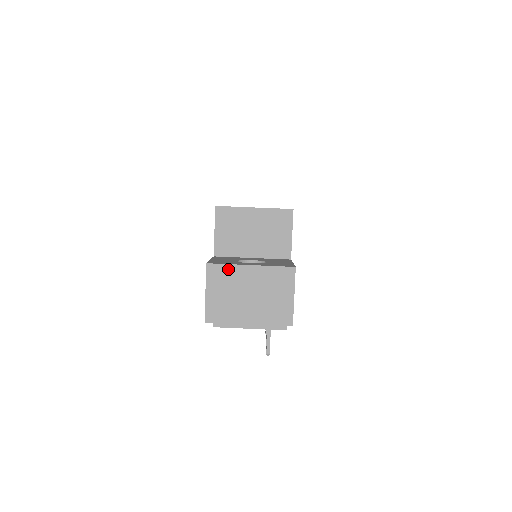
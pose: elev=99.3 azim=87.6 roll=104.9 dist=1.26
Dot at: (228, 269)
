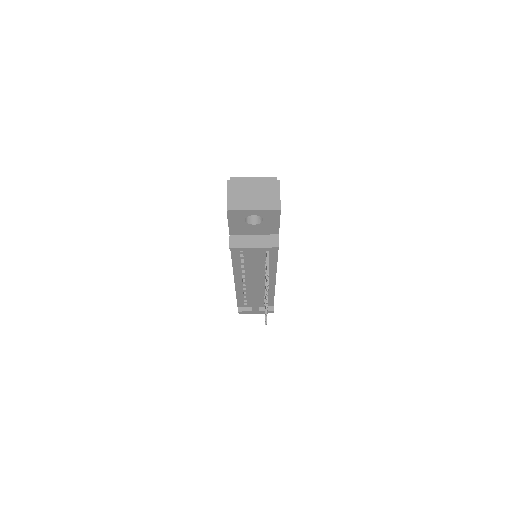
Dot at: (240, 183)
